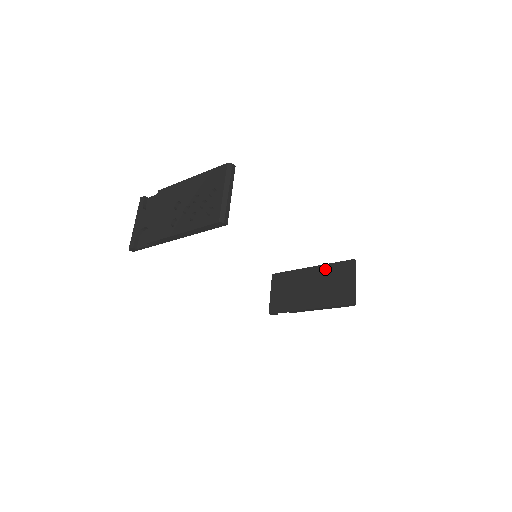
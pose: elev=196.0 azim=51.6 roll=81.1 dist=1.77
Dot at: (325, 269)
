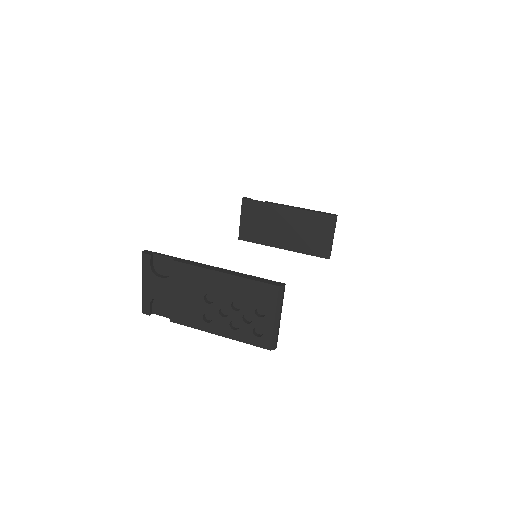
Dot at: (304, 215)
